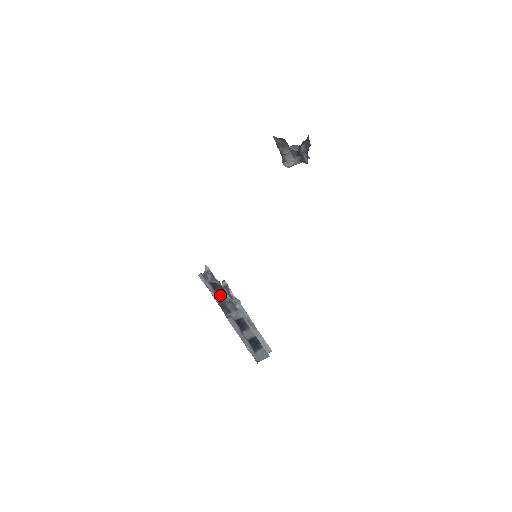
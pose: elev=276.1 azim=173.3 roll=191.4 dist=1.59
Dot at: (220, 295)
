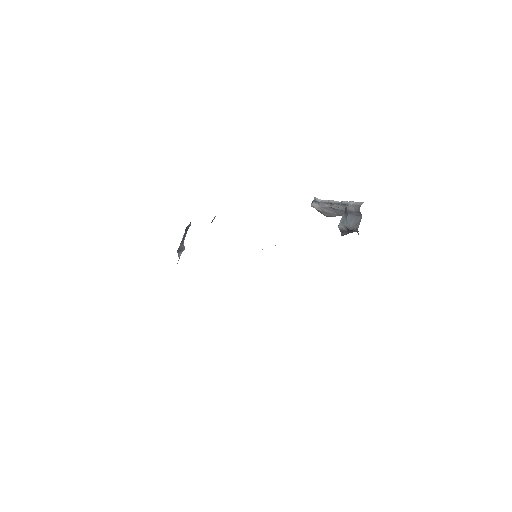
Dot at: occluded
